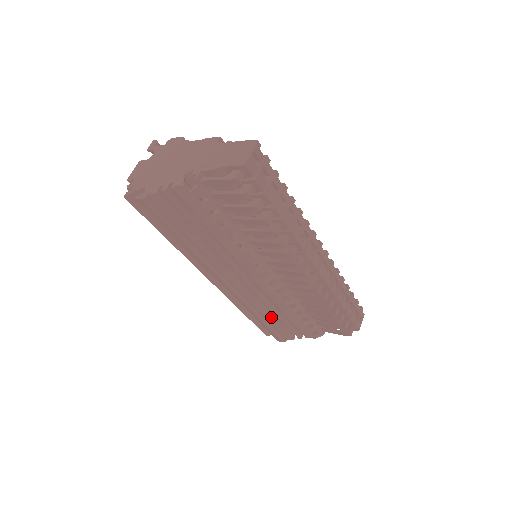
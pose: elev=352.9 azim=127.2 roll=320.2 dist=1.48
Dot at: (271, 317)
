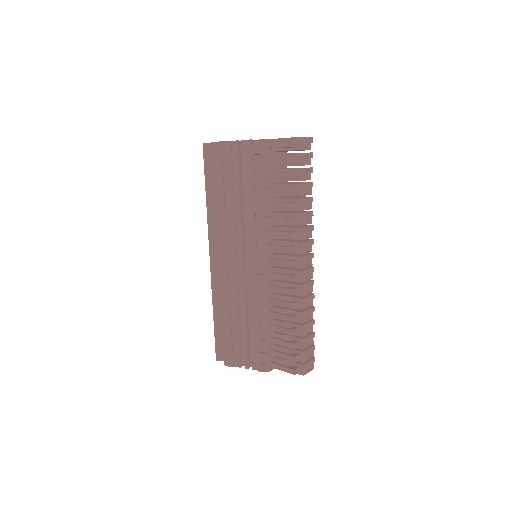
Dot at: (236, 322)
